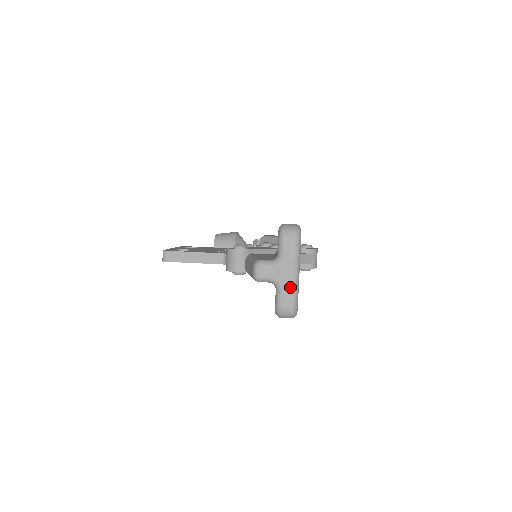
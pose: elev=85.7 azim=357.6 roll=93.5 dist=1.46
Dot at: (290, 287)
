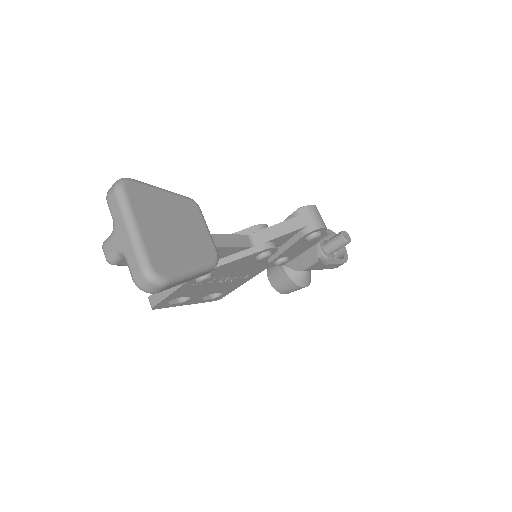
Dot at: (130, 248)
